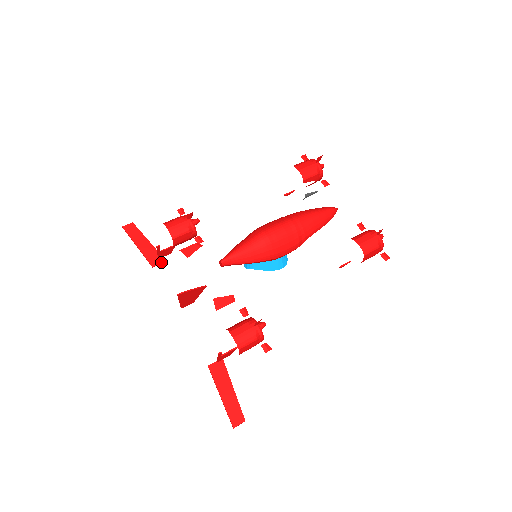
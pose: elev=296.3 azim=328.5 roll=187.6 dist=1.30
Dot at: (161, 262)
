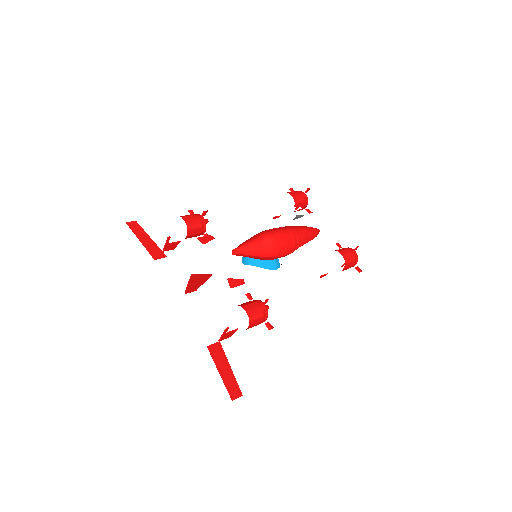
Dot at: (162, 256)
